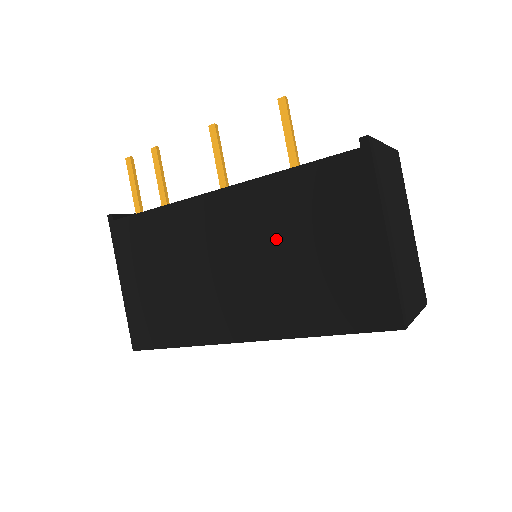
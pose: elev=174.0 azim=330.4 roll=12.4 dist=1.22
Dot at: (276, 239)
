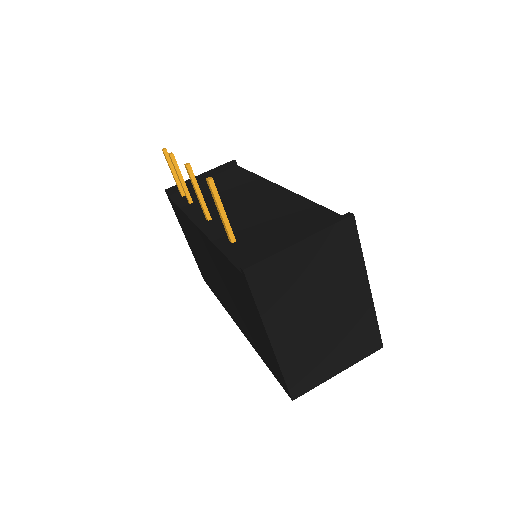
Dot at: (229, 286)
